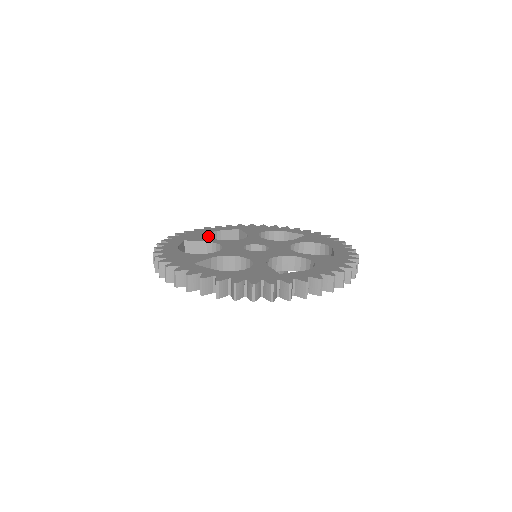
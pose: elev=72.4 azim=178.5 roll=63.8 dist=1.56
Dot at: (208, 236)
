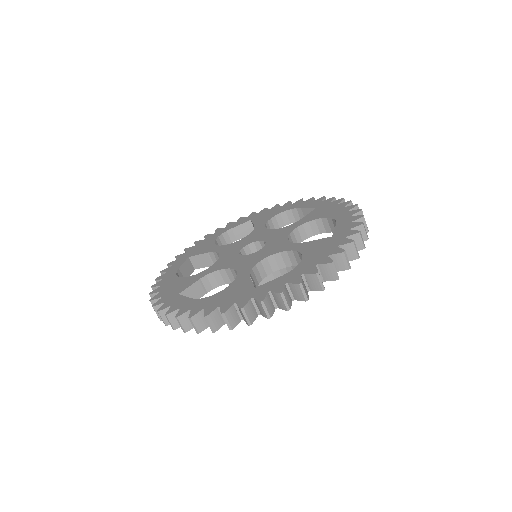
Dot at: (186, 277)
